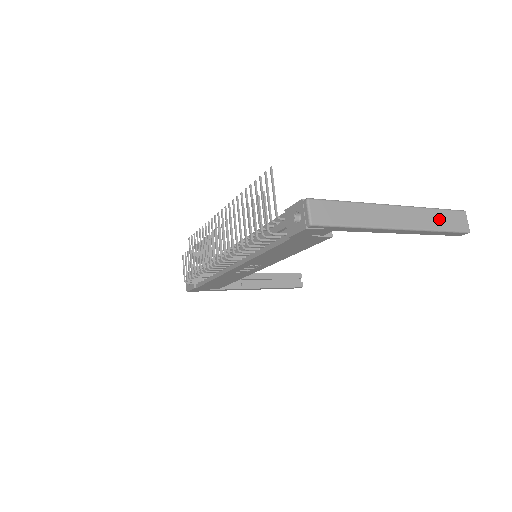
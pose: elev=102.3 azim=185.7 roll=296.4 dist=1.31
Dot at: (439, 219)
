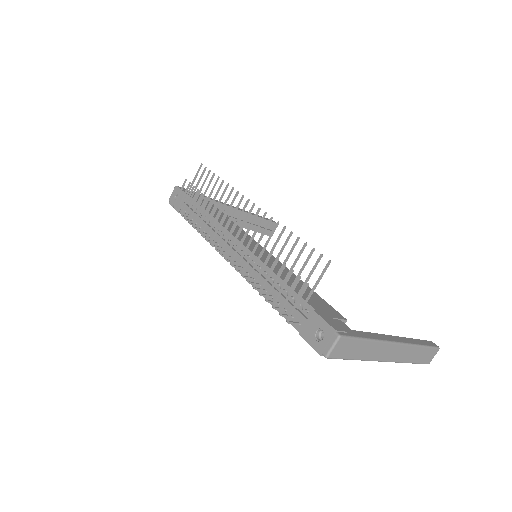
Dot at: (418, 355)
